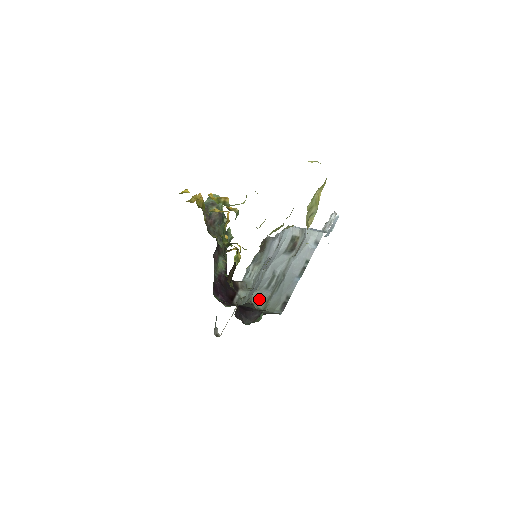
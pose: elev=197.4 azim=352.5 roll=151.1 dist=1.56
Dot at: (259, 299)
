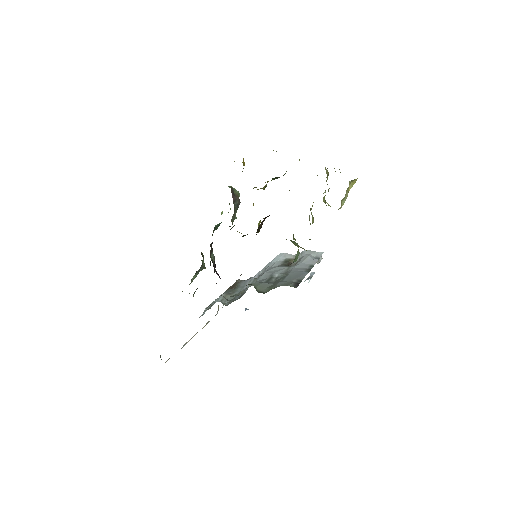
Dot at: (260, 286)
